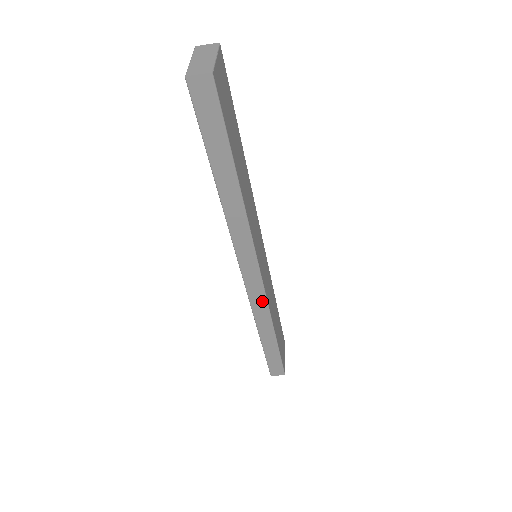
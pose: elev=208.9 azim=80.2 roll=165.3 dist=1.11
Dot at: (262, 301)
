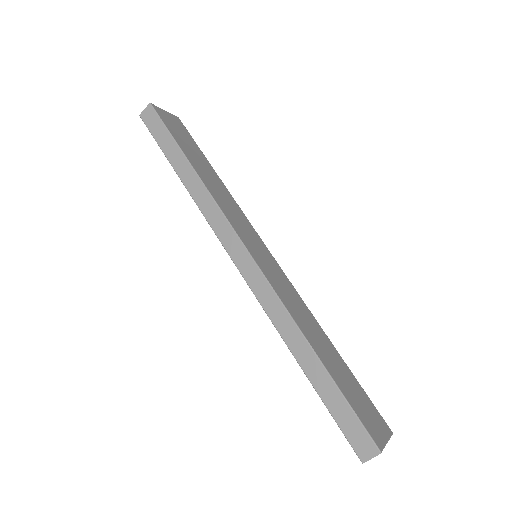
Dot at: (269, 293)
